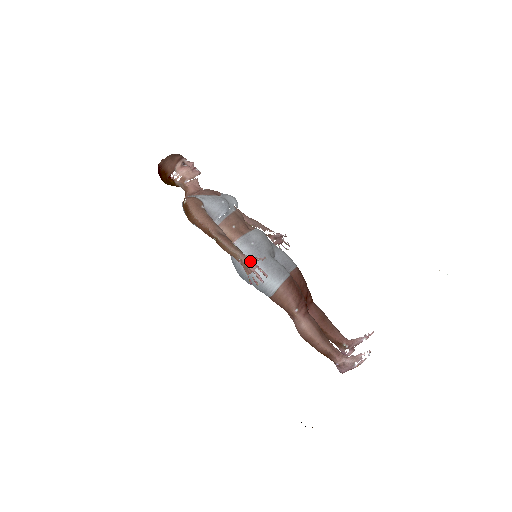
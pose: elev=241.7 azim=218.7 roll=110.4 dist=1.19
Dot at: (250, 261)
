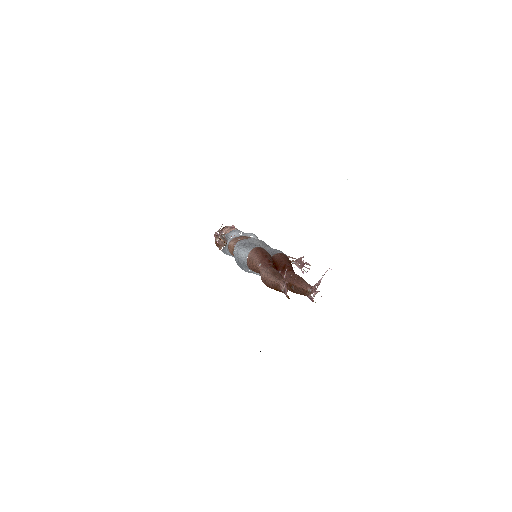
Dot at: occluded
